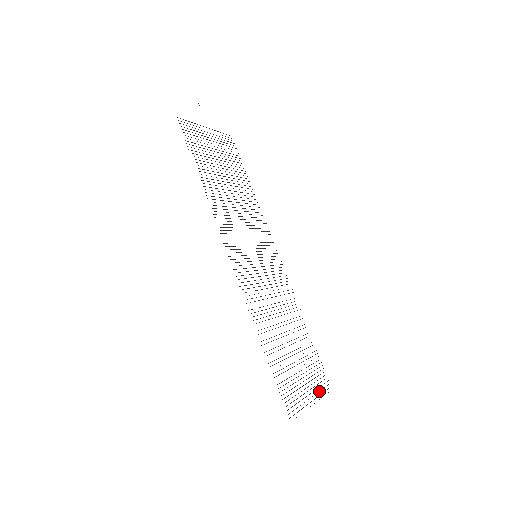
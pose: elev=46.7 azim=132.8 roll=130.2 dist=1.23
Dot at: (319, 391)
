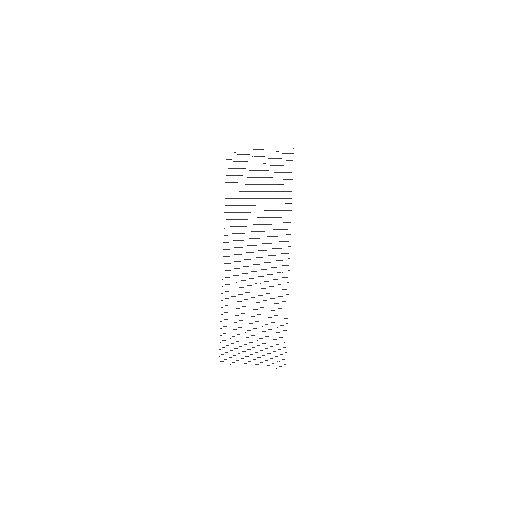
Dot at: occluded
